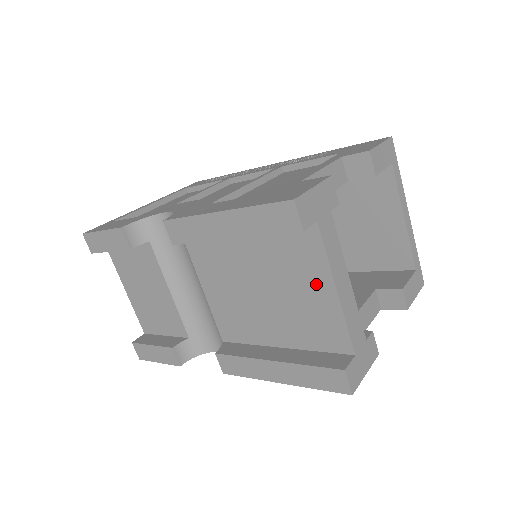
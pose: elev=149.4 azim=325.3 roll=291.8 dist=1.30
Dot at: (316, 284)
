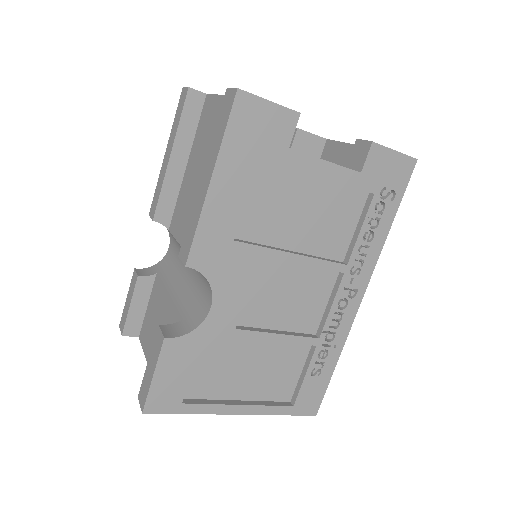
Dot at: (217, 113)
